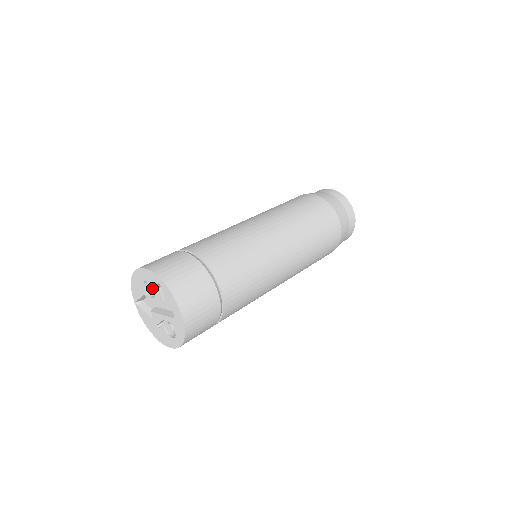
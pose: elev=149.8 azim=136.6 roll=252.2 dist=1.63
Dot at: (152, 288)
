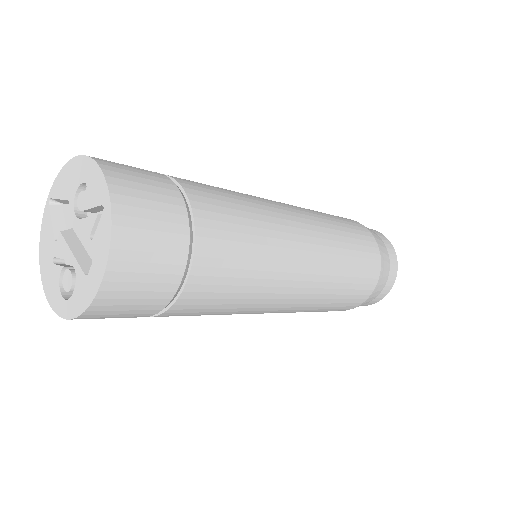
Dot at: (87, 203)
